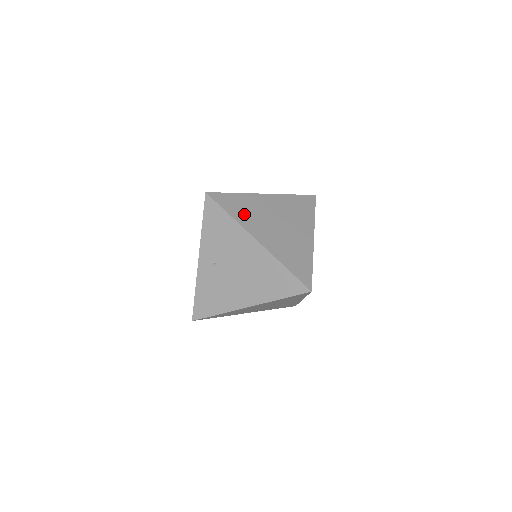
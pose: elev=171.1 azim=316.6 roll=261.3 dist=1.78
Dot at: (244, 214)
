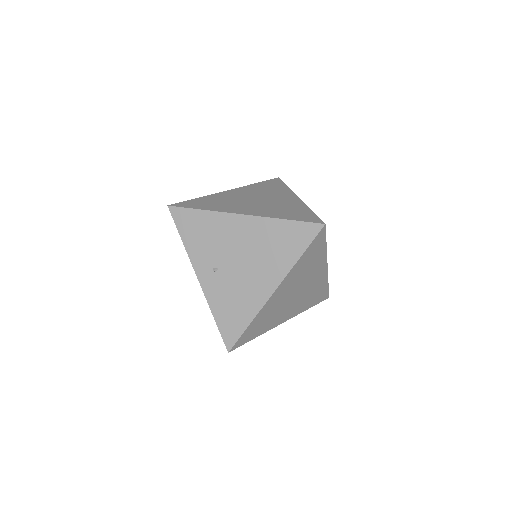
Dot at: (216, 205)
